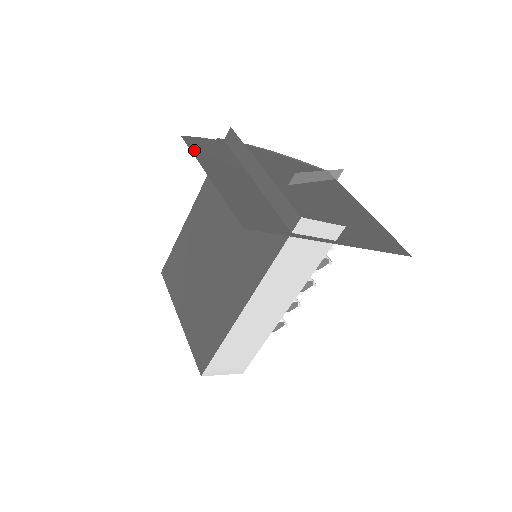
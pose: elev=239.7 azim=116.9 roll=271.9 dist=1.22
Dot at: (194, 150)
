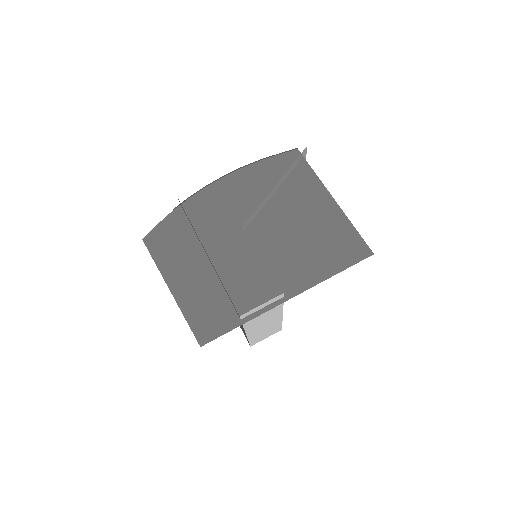
Dot at: (155, 255)
